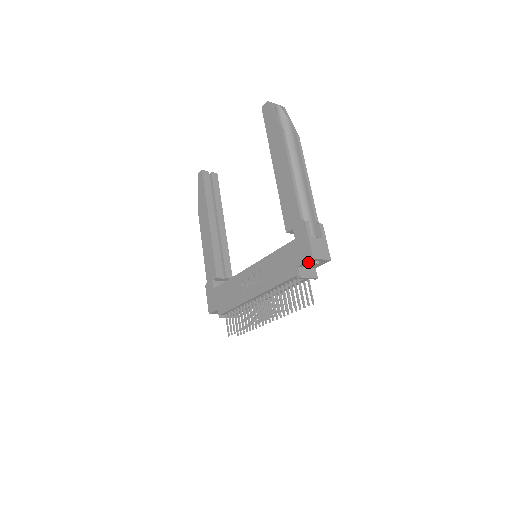
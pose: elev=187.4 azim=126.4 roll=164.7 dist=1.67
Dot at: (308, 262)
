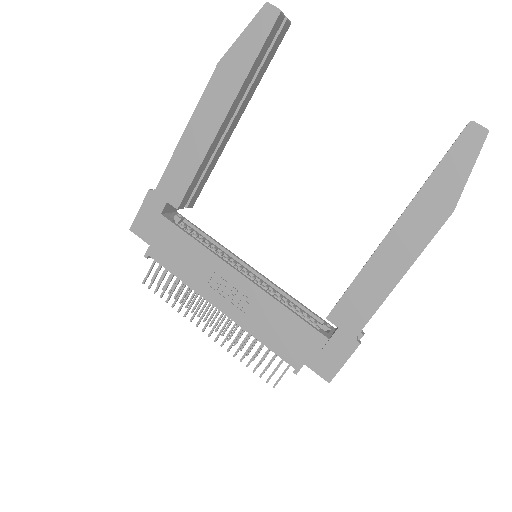
Dot at: (319, 373)
